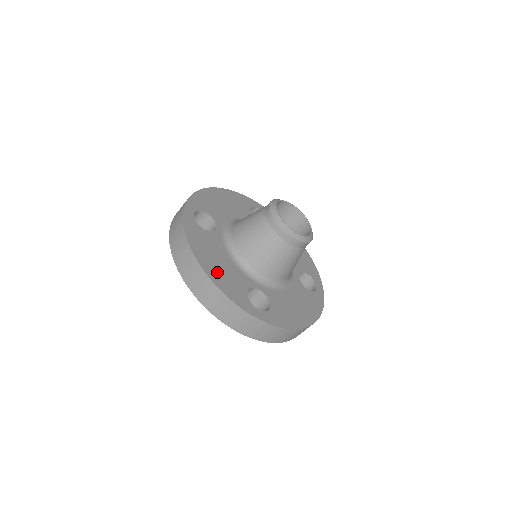
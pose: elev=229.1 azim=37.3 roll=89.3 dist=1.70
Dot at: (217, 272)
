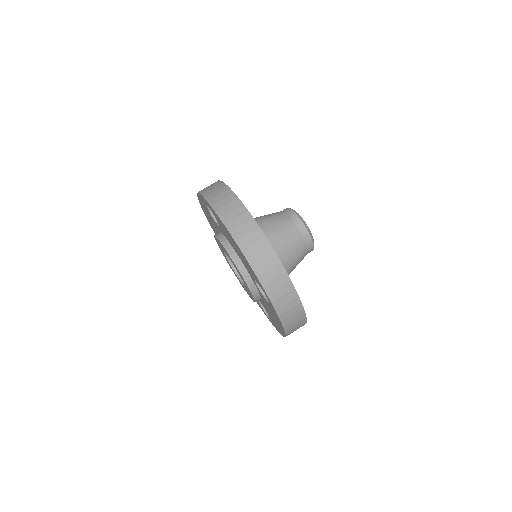
Dot at: occluded
